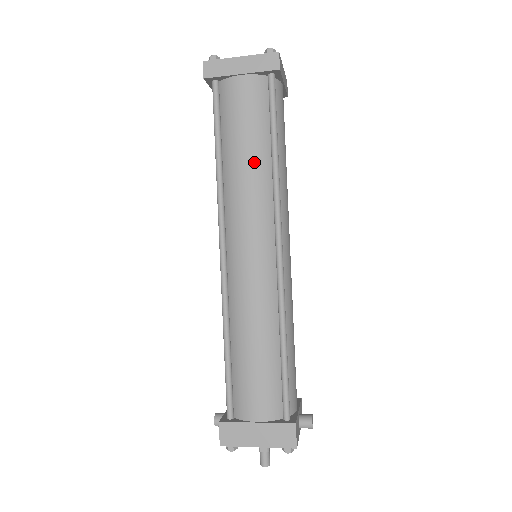
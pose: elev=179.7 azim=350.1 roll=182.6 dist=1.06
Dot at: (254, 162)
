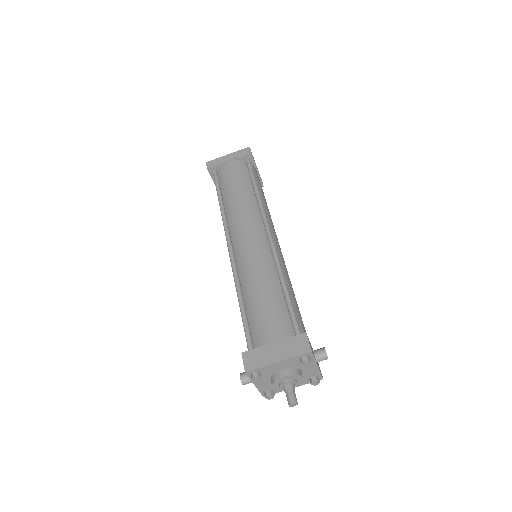
Dot at: (243, 195)
